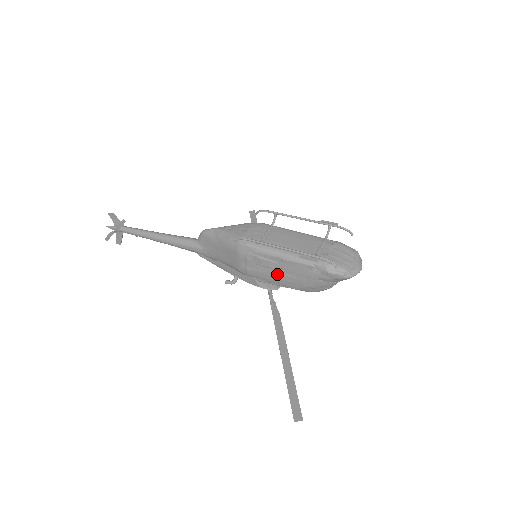
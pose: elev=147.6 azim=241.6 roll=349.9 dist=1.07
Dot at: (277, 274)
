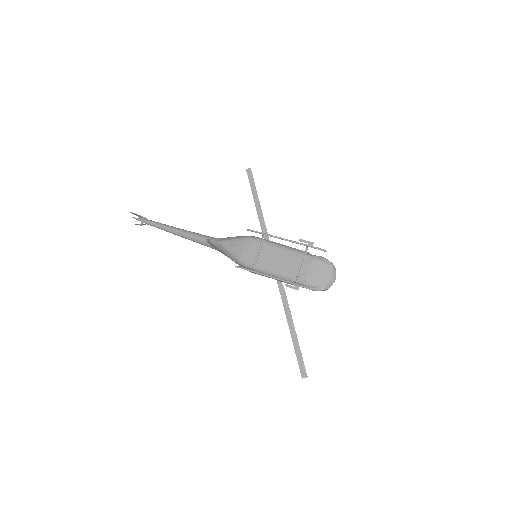
Dot at: occluded
